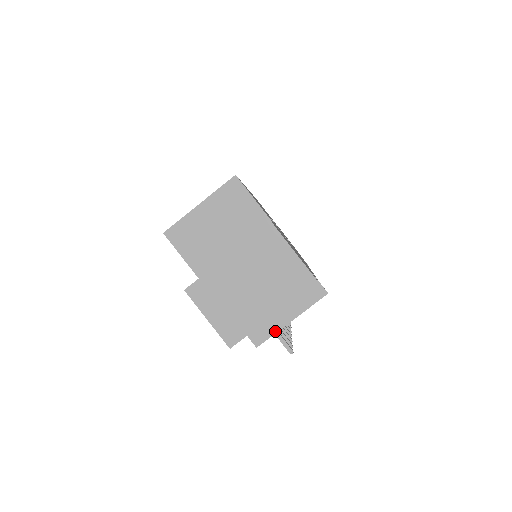
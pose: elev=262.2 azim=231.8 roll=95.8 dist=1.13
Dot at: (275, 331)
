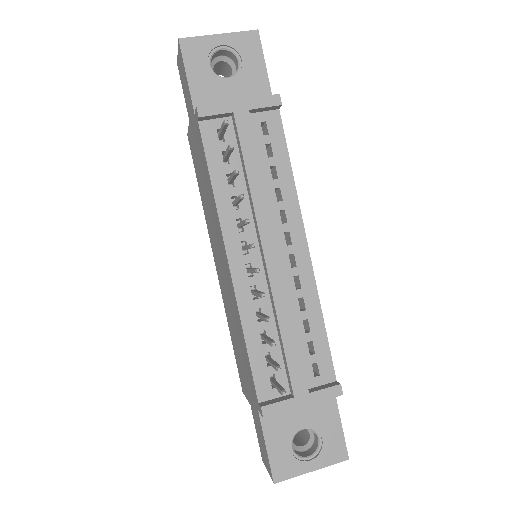
Dot at: (220, 103)
